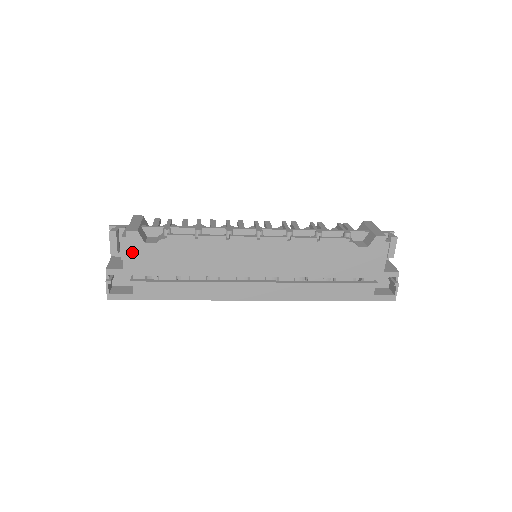
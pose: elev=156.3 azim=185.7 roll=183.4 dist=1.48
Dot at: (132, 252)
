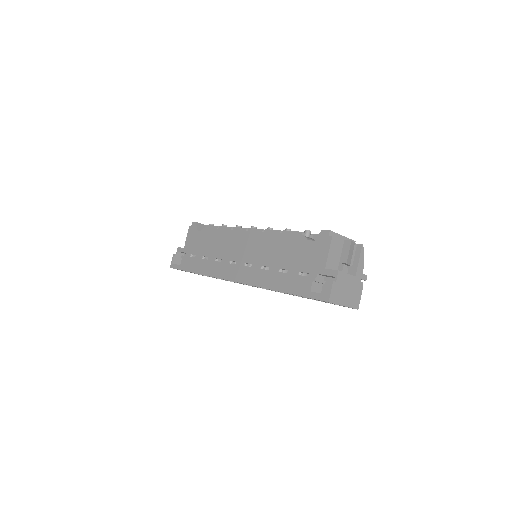
Dot at: (190, 236)
